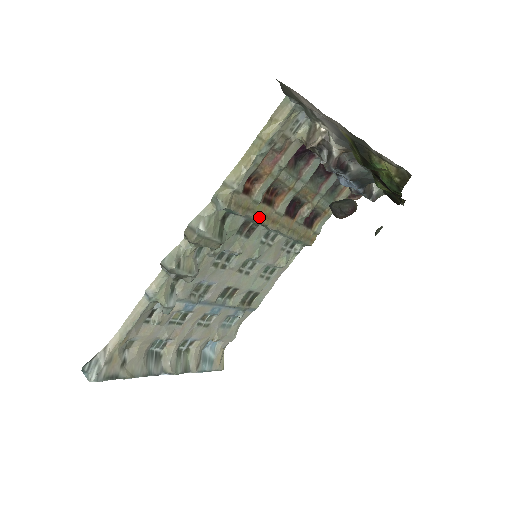
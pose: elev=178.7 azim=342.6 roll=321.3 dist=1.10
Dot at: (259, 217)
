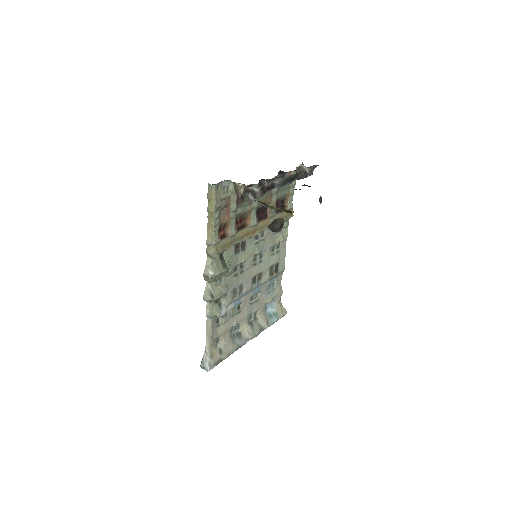
Dot at: (242, 239)
